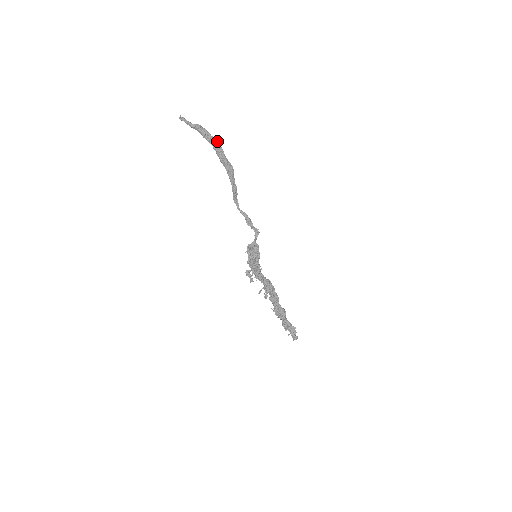
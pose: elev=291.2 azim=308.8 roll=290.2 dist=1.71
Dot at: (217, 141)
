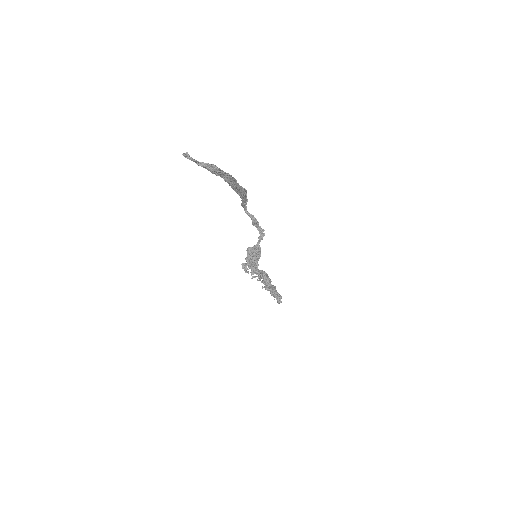
Dot at: (231, 175)
